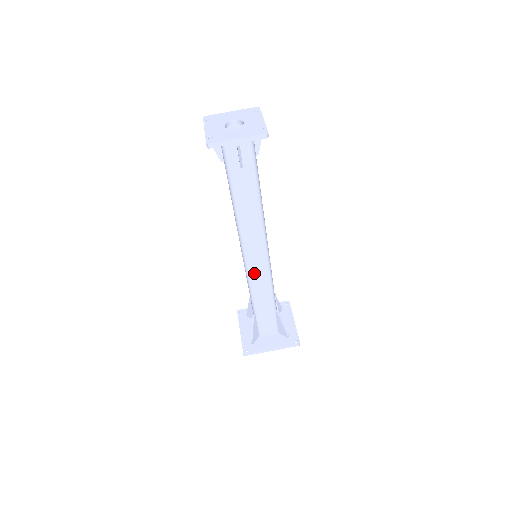
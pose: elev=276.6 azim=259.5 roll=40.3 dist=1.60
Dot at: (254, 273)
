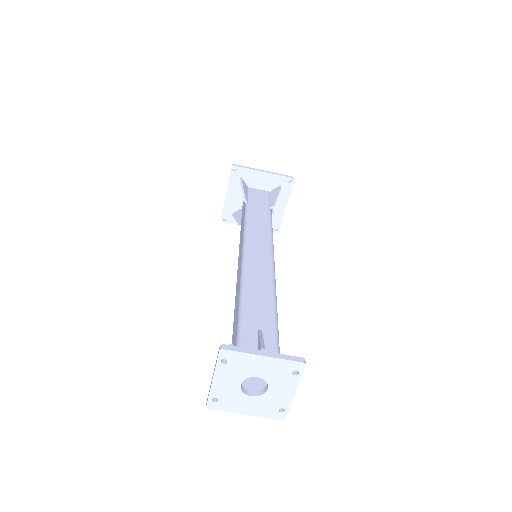
Dot at: occluded
